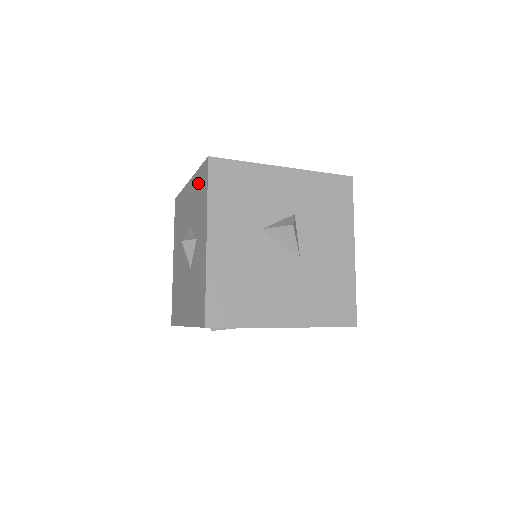
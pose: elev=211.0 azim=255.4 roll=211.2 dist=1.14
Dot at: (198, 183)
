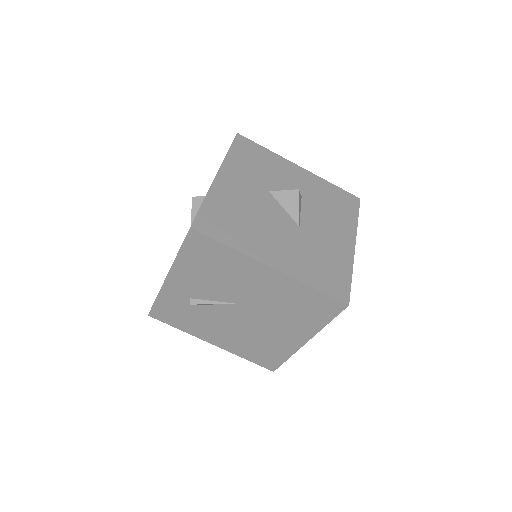
Dot at: occluded
